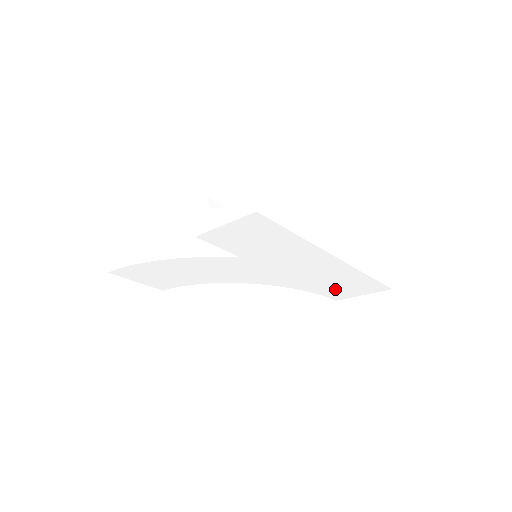
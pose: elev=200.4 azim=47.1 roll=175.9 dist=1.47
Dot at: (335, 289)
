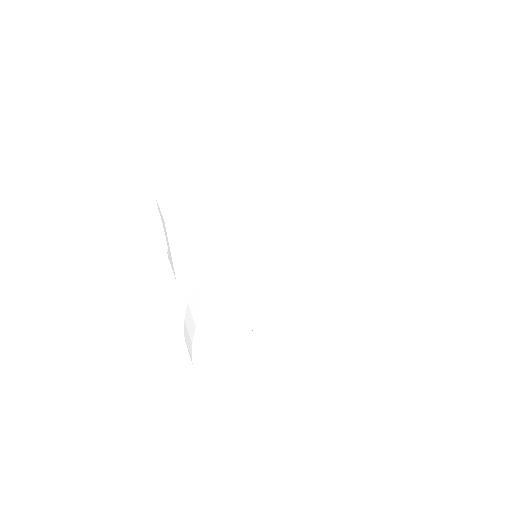
Dot at: (346, 219)
